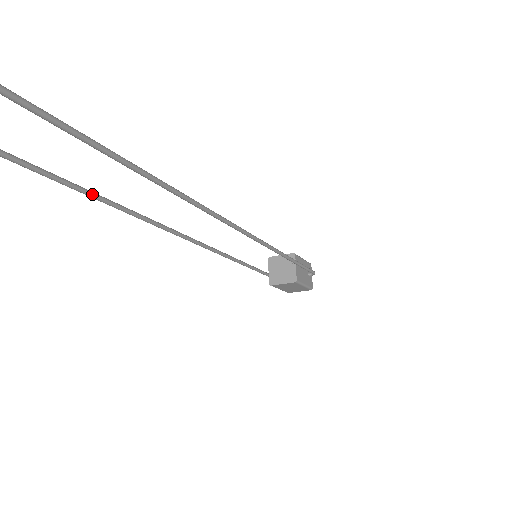
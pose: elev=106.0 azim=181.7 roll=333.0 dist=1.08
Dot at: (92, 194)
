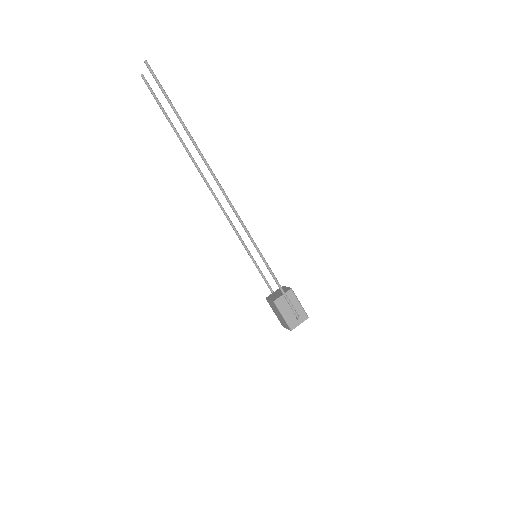
Dot at: (181, 140)
